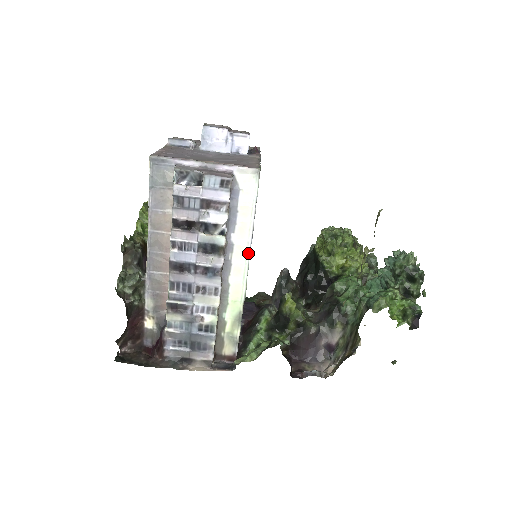
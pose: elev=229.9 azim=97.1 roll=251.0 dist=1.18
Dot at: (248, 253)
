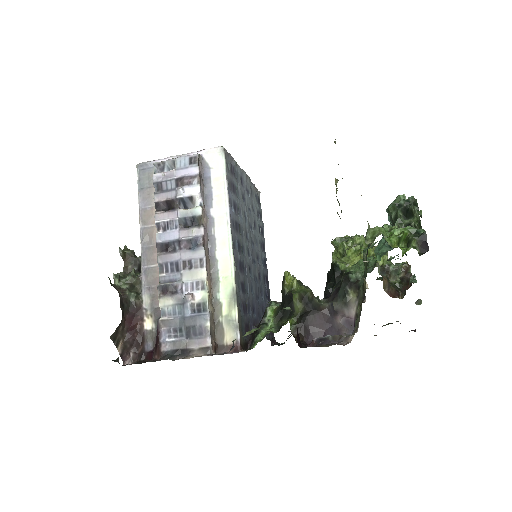
Dot at: (229, 223)
